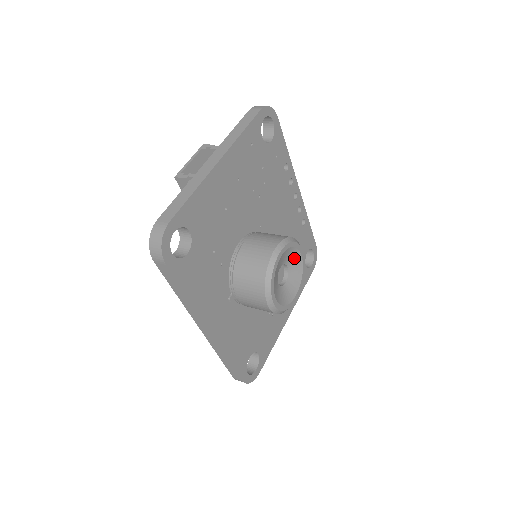
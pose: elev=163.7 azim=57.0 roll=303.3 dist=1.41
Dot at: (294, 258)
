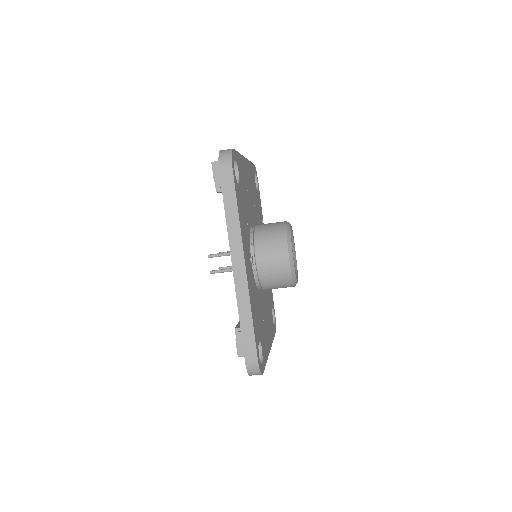
Dot at: (292, 249)
